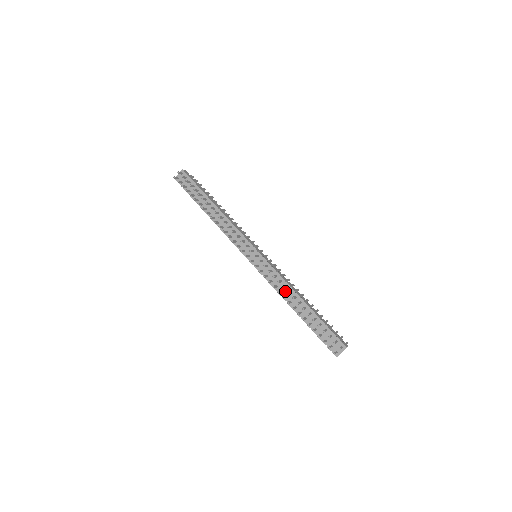
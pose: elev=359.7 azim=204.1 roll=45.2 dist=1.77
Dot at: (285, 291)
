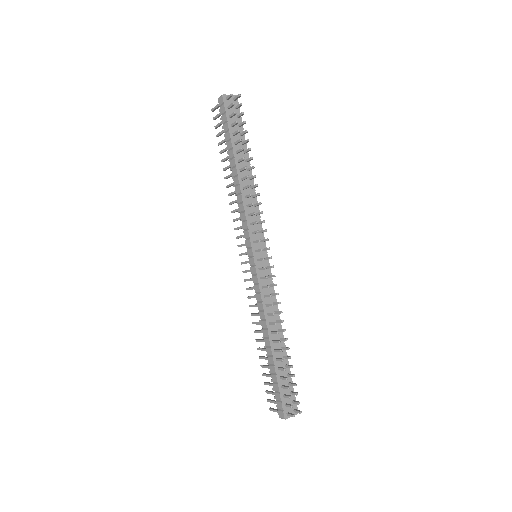
Dot at: (272, 316)
